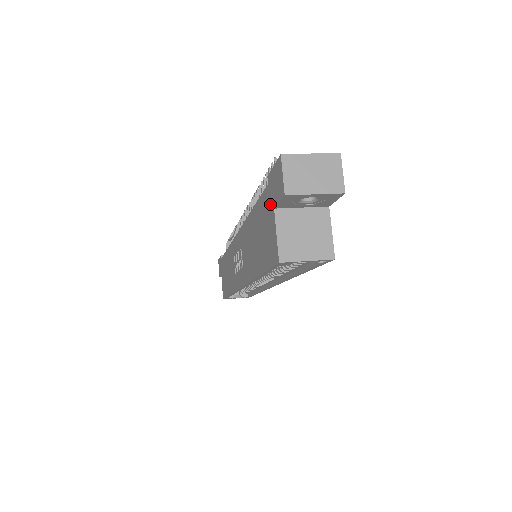
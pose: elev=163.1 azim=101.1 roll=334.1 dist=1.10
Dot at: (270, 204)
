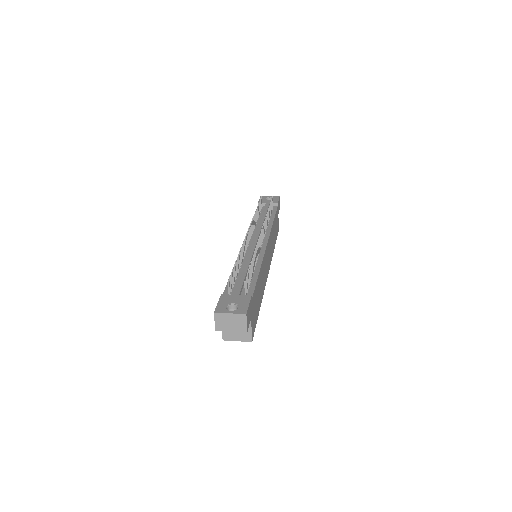
Dot at: occluded
